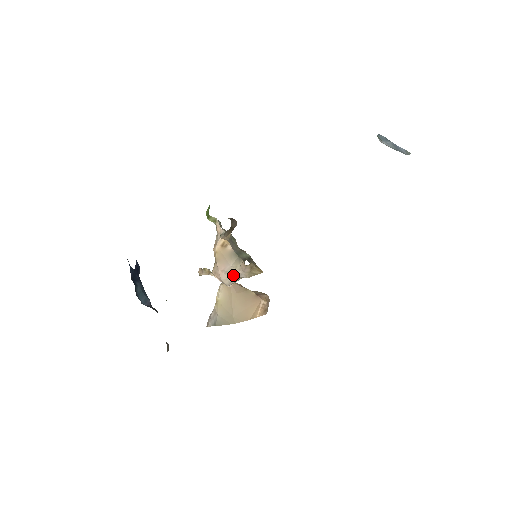
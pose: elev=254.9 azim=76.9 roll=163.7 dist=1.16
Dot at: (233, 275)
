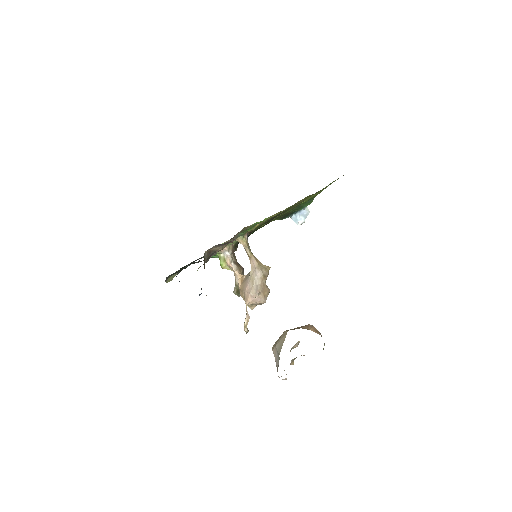
Dot at: (253, 280)
